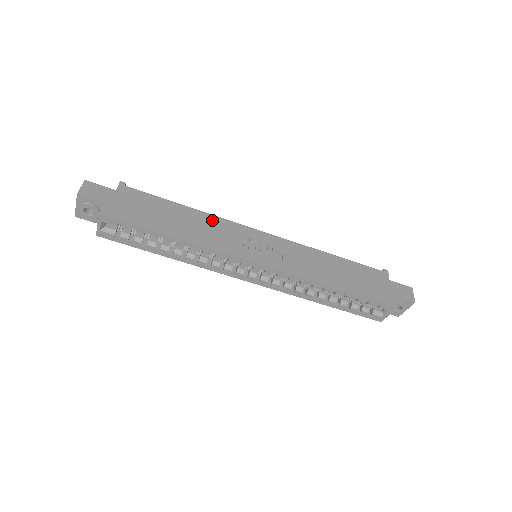
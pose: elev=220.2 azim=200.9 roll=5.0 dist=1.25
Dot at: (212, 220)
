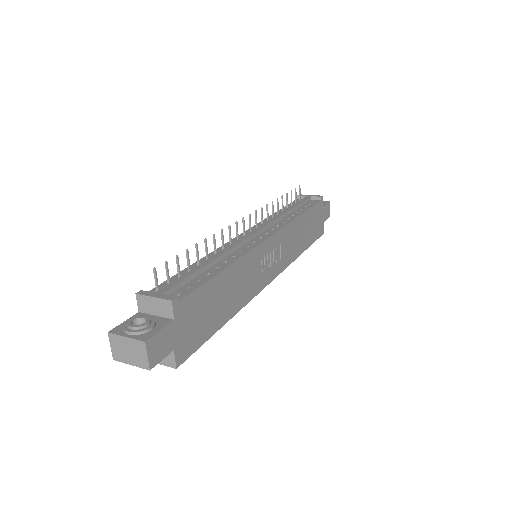
Dot at: (243, 265)
